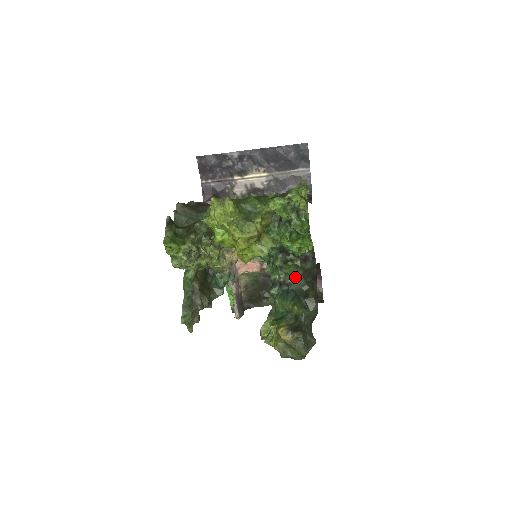
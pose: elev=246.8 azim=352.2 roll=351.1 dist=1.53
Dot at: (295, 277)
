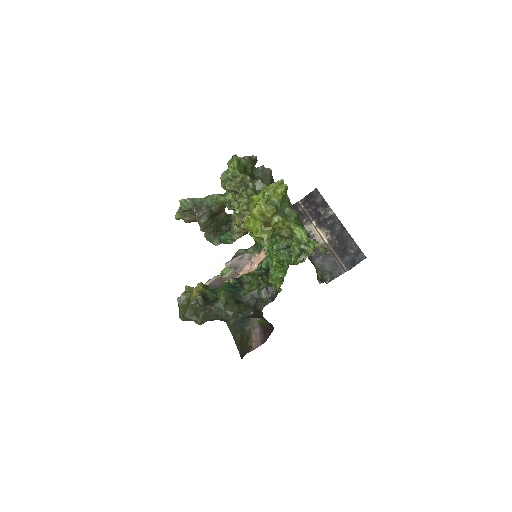
Dot at: (250, 289)
